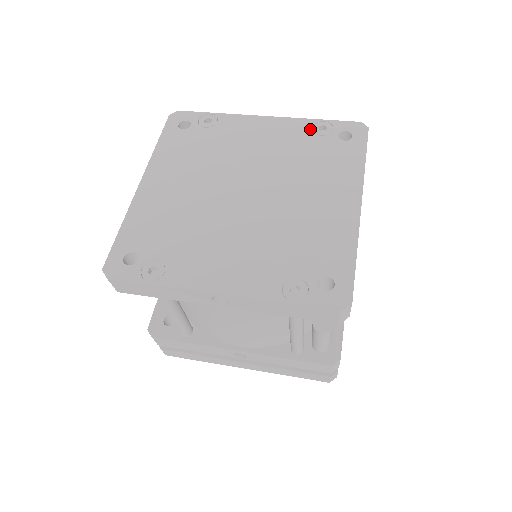
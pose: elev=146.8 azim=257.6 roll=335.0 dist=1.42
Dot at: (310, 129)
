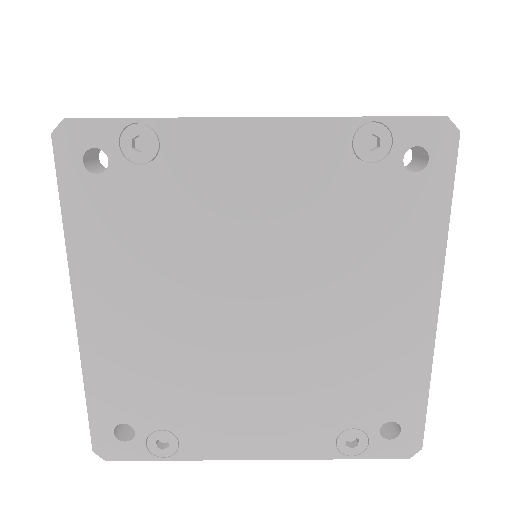
Dot at: (348, 148)
